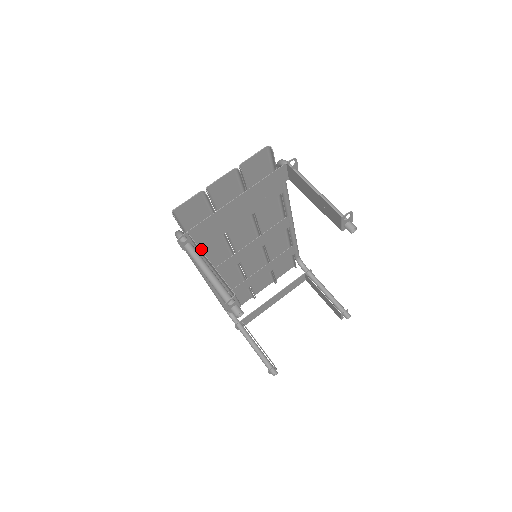
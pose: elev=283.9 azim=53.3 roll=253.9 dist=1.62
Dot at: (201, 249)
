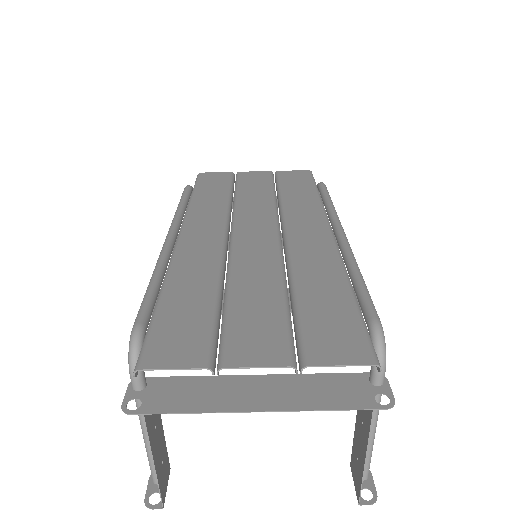
Dot at: occluded
